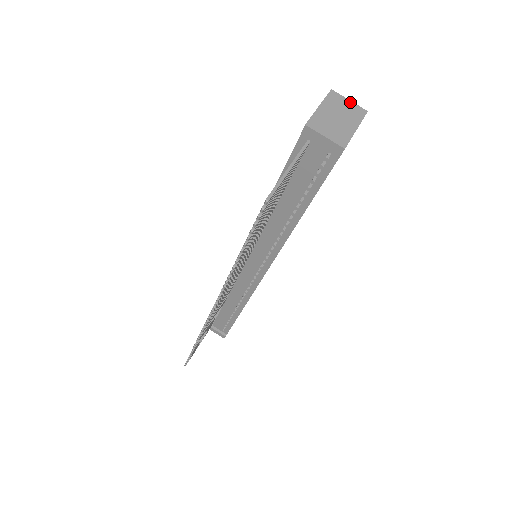
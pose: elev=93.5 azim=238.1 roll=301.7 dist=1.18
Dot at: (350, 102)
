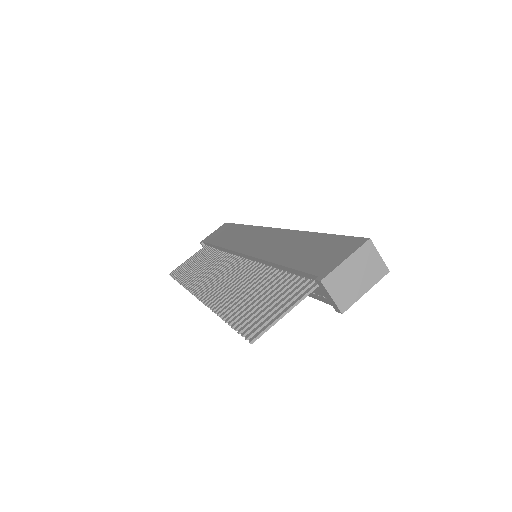
Dot at: (379, 258)
